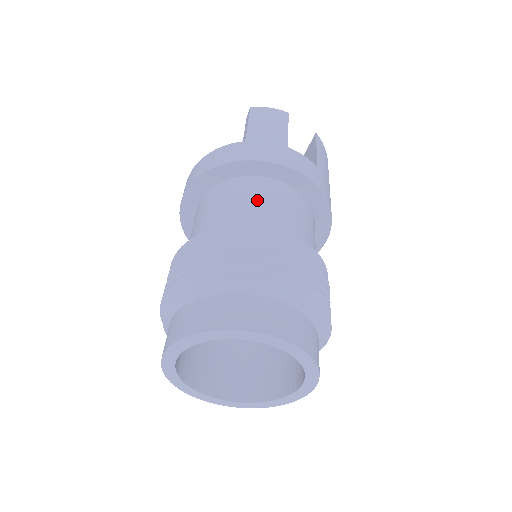
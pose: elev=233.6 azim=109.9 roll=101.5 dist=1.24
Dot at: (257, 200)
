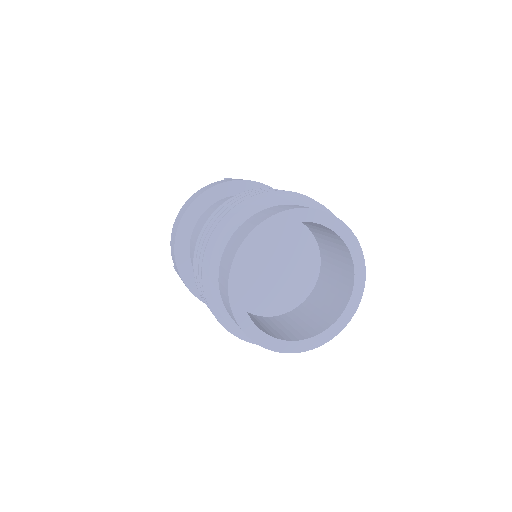
Dot at: occluded
